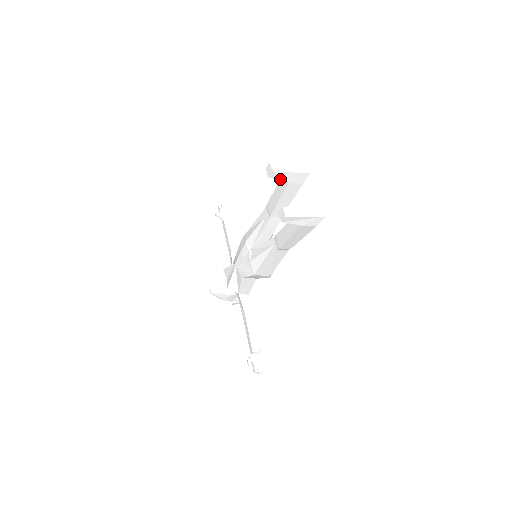
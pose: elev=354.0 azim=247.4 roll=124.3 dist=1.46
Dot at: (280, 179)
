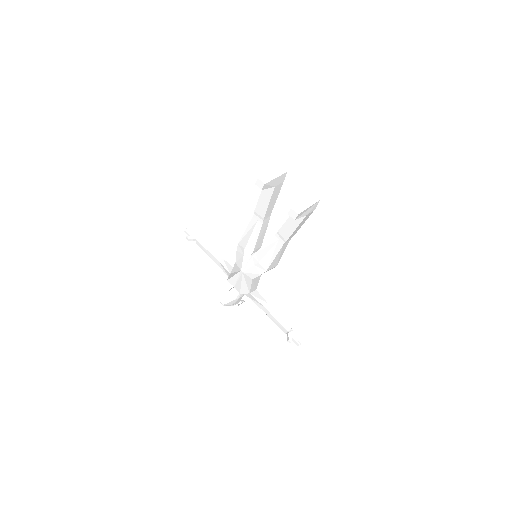
Dot at: (269, 187)
